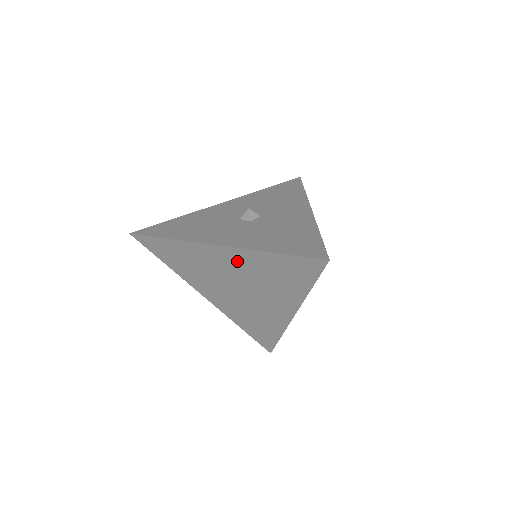
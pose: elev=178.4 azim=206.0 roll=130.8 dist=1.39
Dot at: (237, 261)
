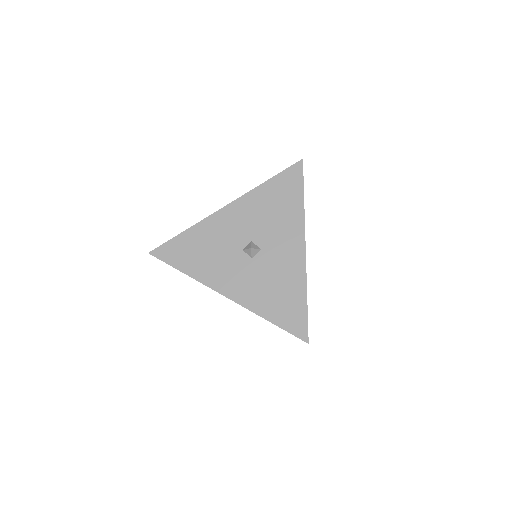
Dot at: occluded
